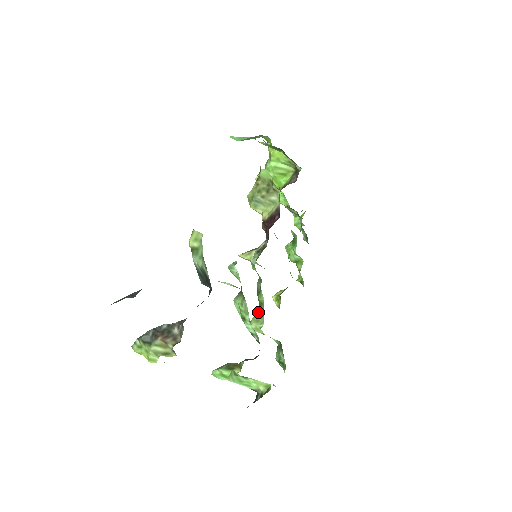
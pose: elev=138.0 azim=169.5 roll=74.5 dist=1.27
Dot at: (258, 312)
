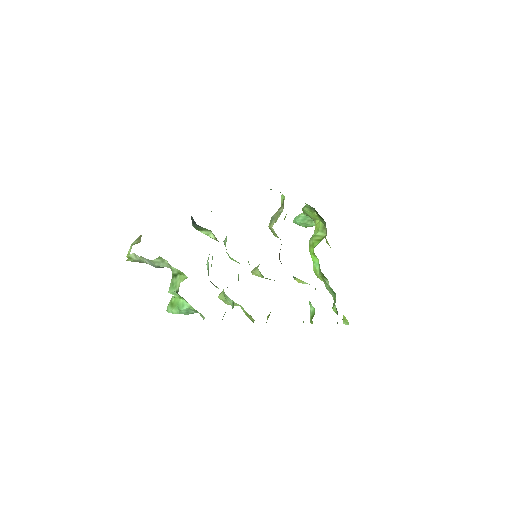
Dot at: occluded
